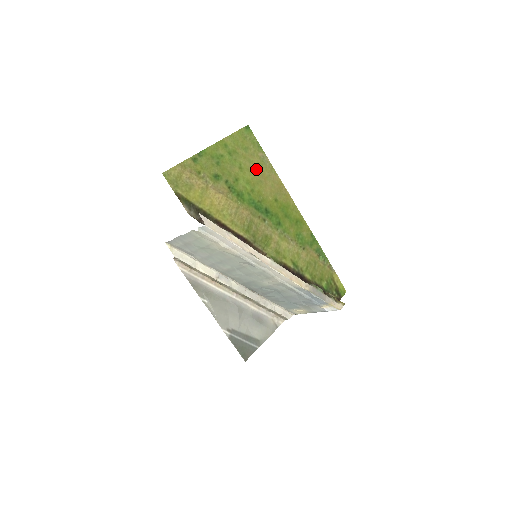
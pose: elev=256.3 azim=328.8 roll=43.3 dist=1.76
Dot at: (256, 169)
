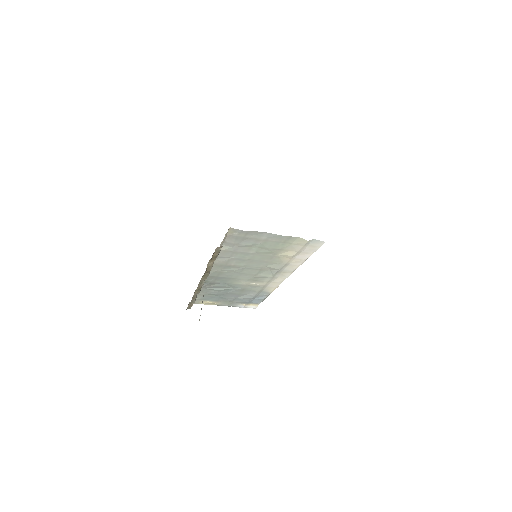
Dot at: occluded
